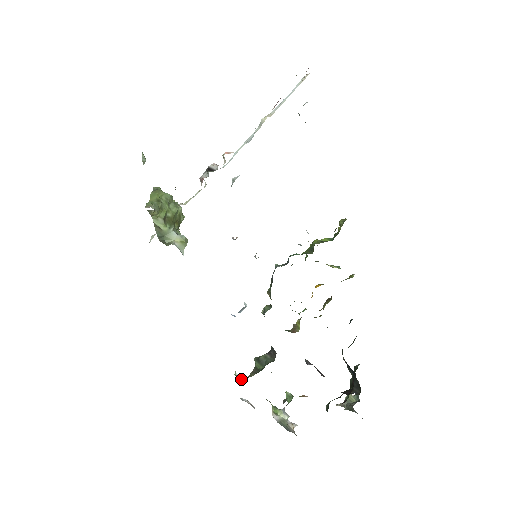
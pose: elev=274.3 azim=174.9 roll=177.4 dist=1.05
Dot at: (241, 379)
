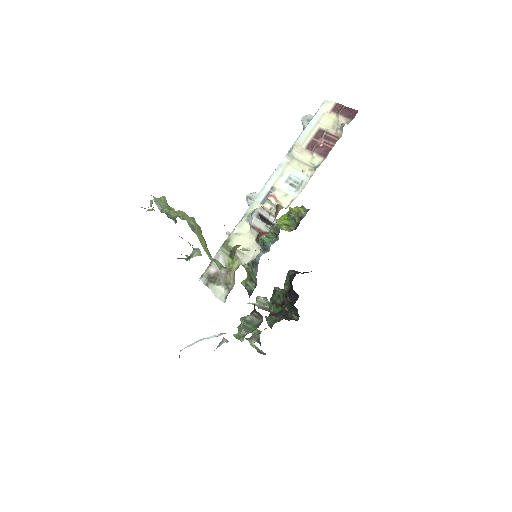
Dot at: (242, 340)
